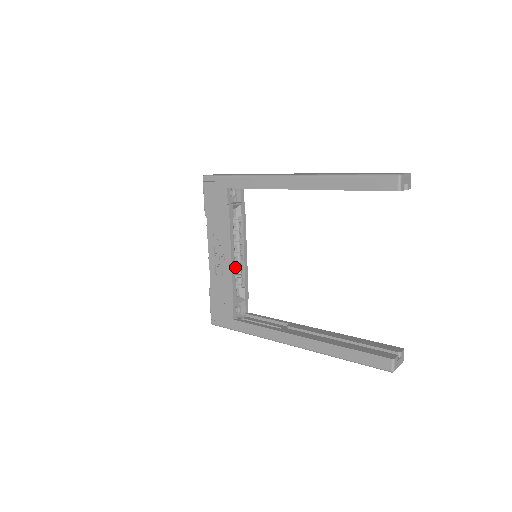
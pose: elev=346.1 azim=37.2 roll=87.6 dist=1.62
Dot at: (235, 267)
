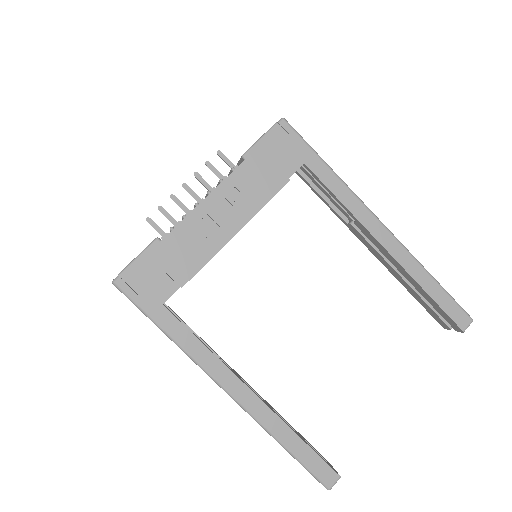
Dot at: occluded
